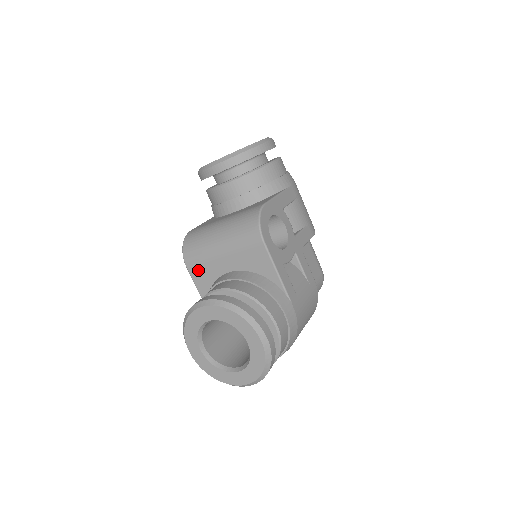
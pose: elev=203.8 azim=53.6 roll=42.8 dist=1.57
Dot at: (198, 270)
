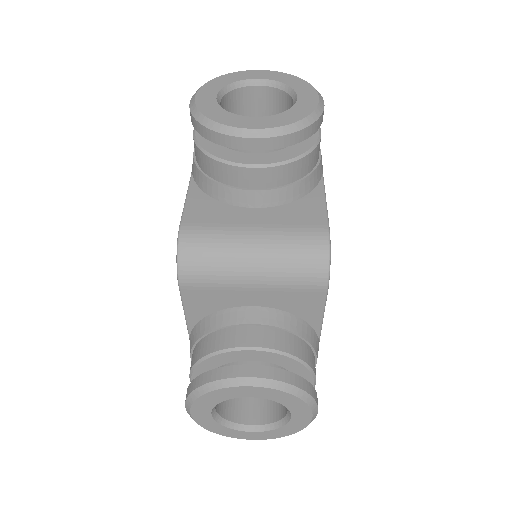
Dot at: (199, 295)
